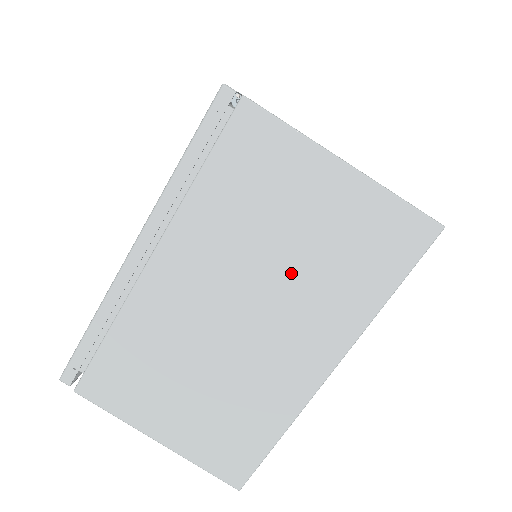
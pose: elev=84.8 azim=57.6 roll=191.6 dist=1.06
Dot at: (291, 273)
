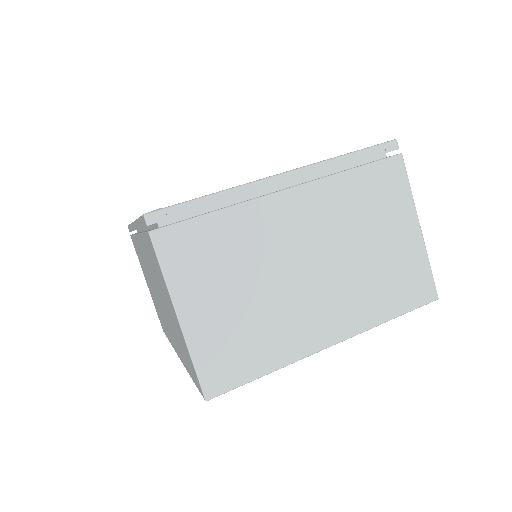
Dot at: (357, 264)
